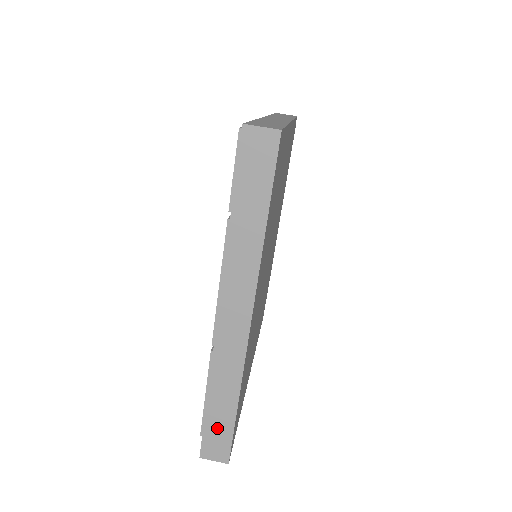
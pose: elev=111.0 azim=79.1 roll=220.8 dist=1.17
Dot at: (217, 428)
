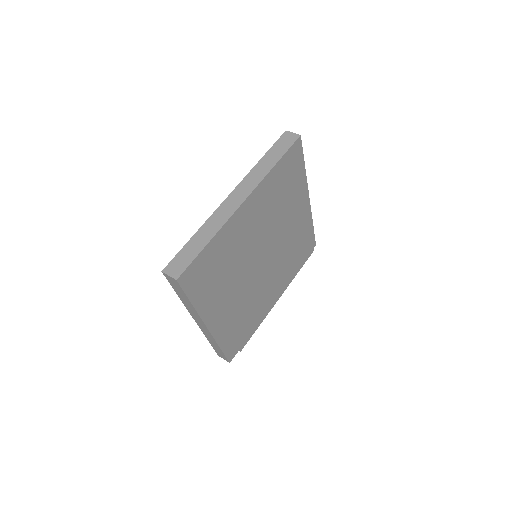
Dot at: (186, 254)
